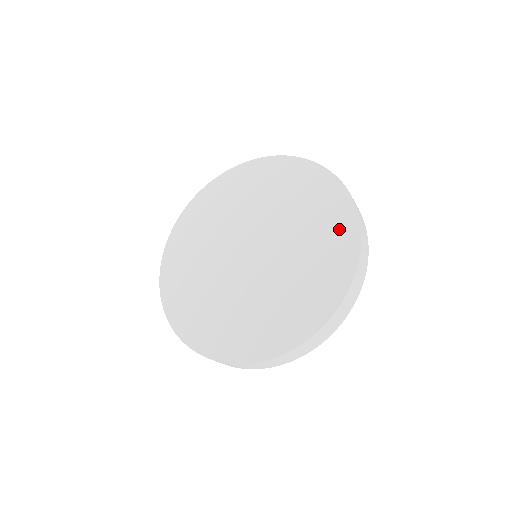
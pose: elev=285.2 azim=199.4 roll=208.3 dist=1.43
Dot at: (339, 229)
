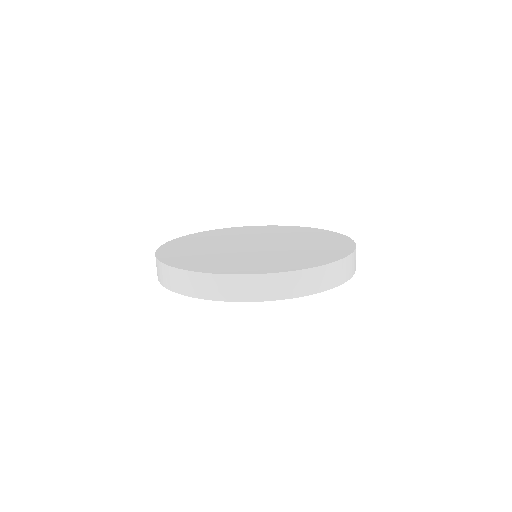
Dot at: (335, 240)
